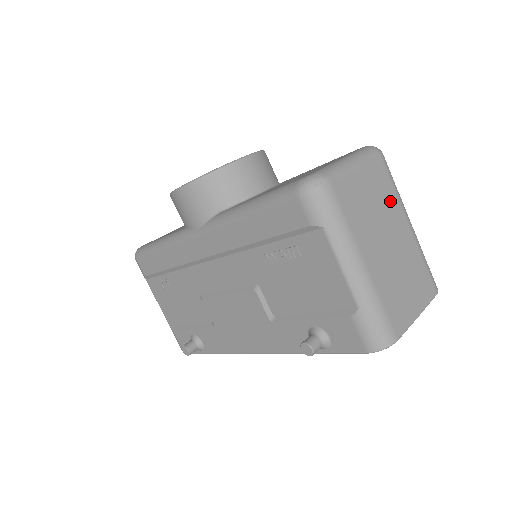
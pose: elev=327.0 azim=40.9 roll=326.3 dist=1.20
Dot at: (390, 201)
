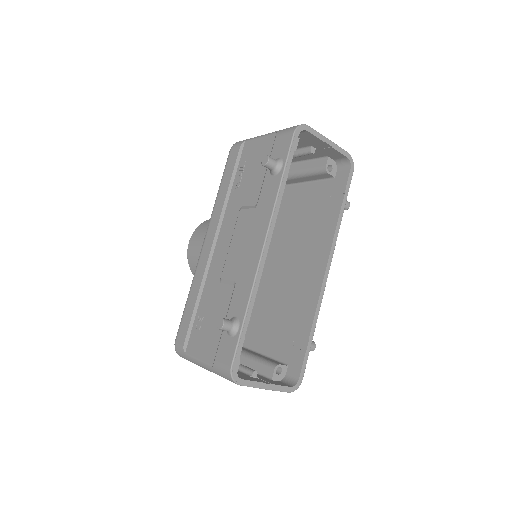
Dot at: occluded
